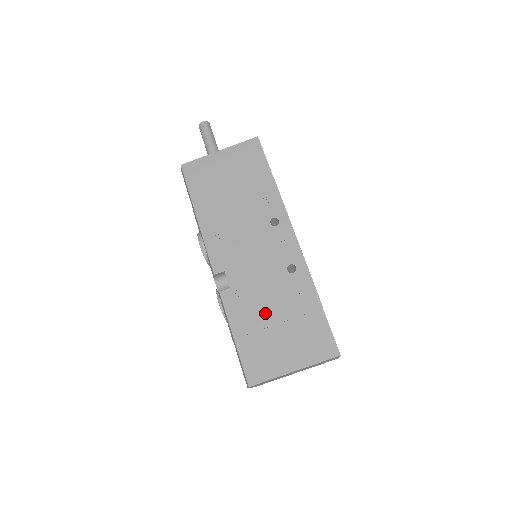
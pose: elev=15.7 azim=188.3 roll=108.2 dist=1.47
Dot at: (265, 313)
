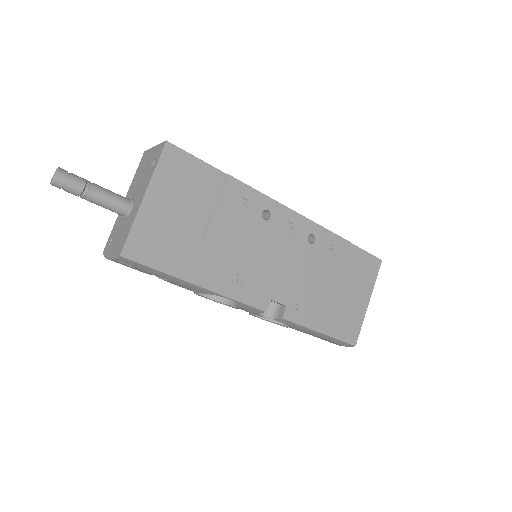
Dot at: (324, 292)
